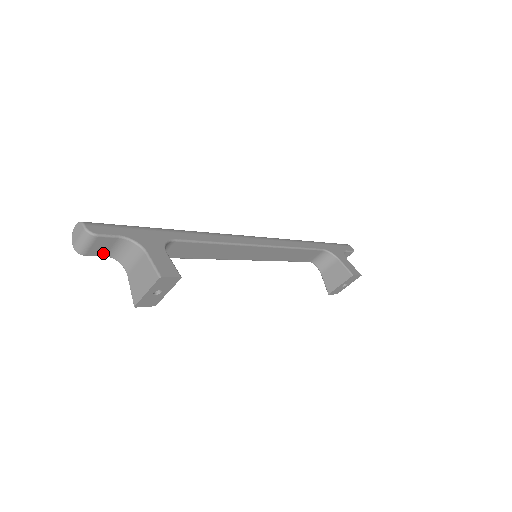
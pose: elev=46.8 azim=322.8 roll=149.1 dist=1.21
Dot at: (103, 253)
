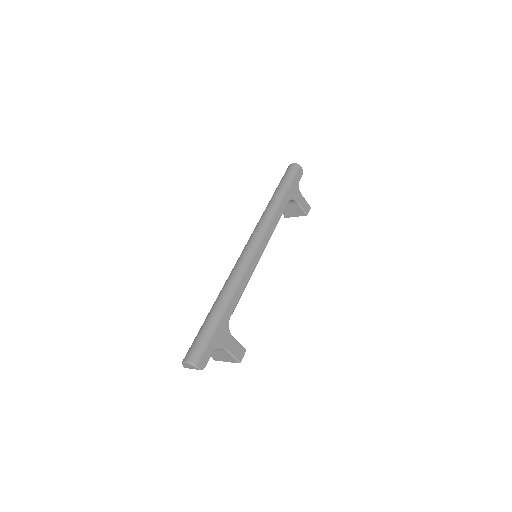
Dot at: occluded
